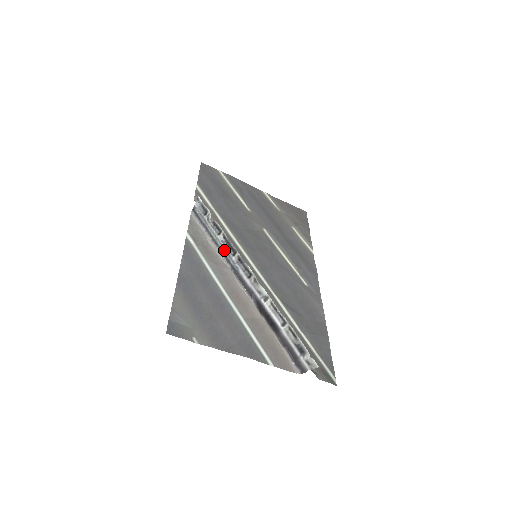
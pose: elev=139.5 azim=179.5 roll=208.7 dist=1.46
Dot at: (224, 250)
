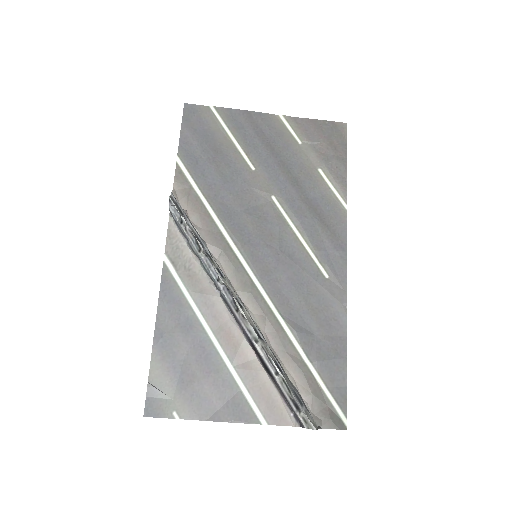
Dot at: (208, 272)
